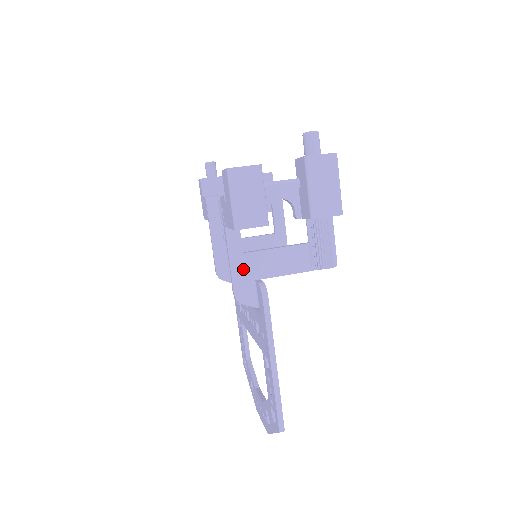
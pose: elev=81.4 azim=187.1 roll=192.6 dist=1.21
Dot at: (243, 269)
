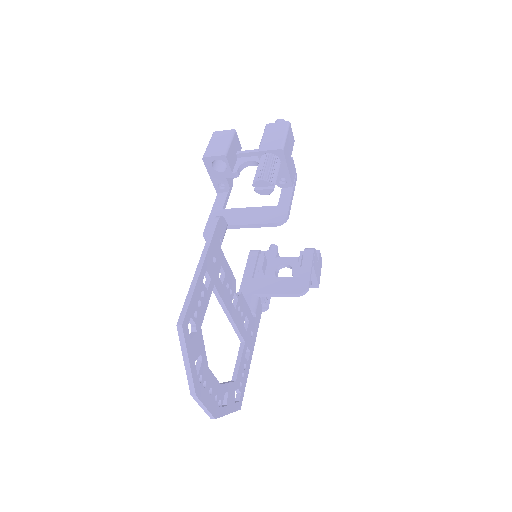
Dot at: occluded
